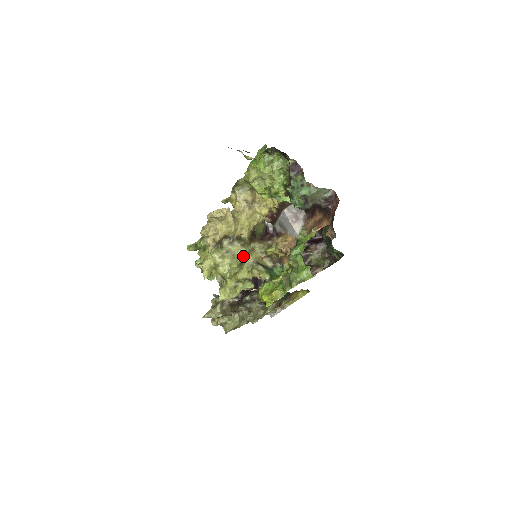
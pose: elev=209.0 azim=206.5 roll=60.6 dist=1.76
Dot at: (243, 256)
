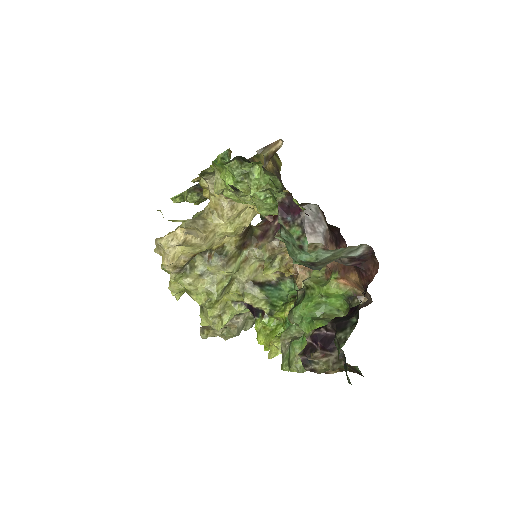
Dot at: (228, 276)
